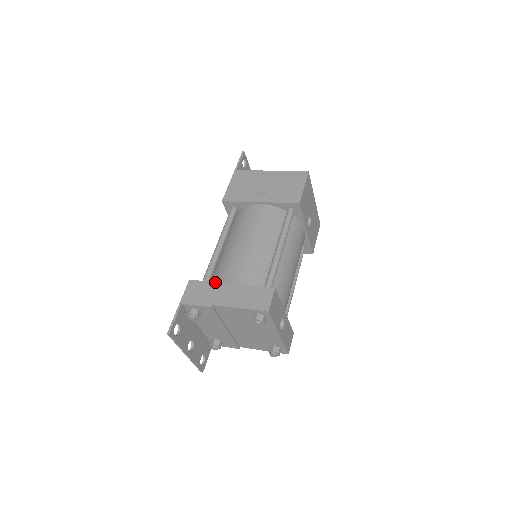
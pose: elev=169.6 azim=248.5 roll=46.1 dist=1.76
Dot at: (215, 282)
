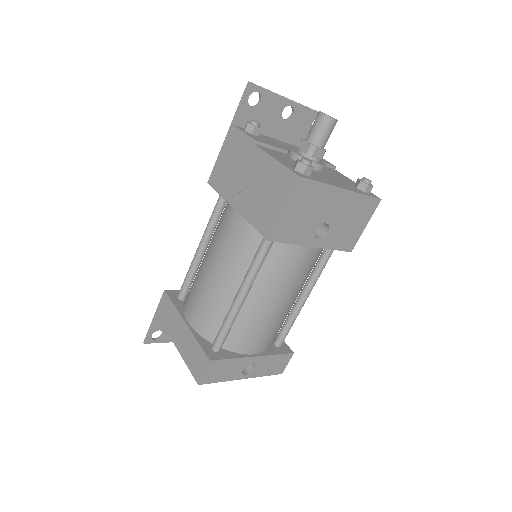
Dot at: (177, 310)
